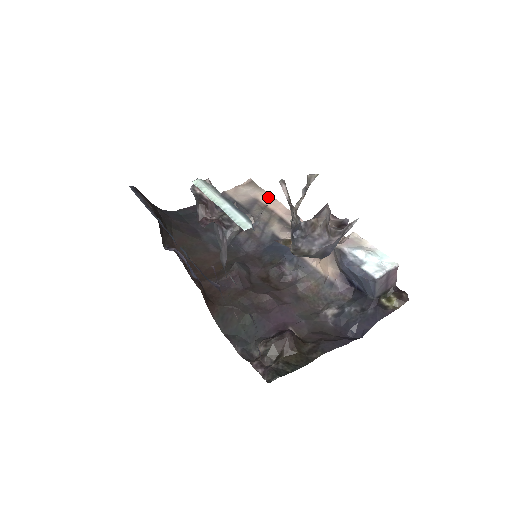
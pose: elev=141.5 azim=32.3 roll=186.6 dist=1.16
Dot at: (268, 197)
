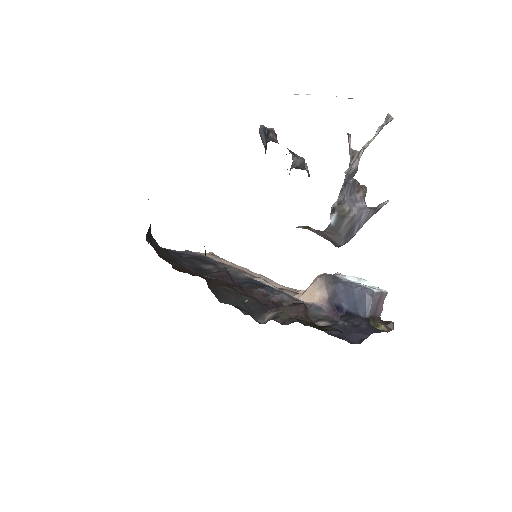
Dot at: (233, 264)
